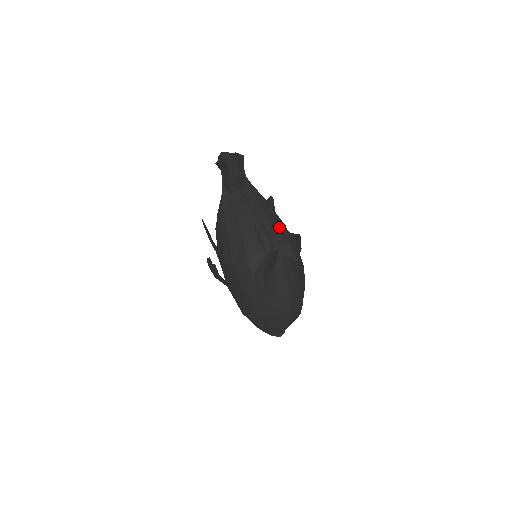
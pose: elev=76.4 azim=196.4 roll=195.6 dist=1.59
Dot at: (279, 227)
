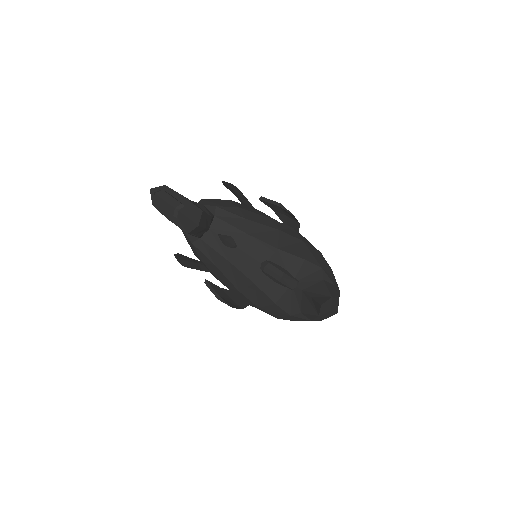
Dot at: (281, 244)
